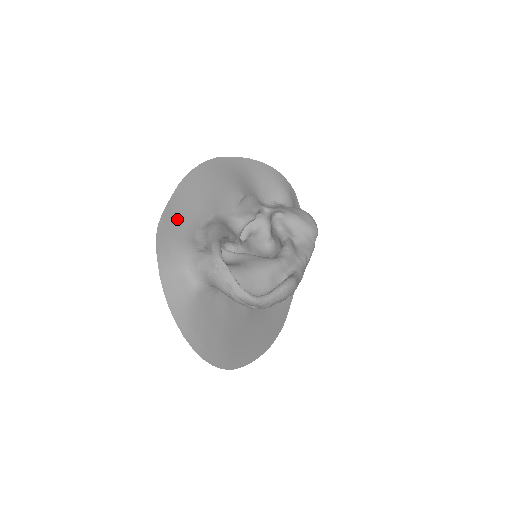
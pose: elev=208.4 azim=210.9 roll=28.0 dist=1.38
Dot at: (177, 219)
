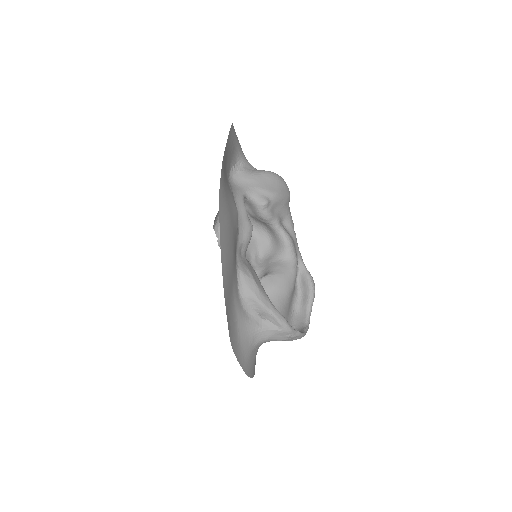
Dot at: (231, 314)
